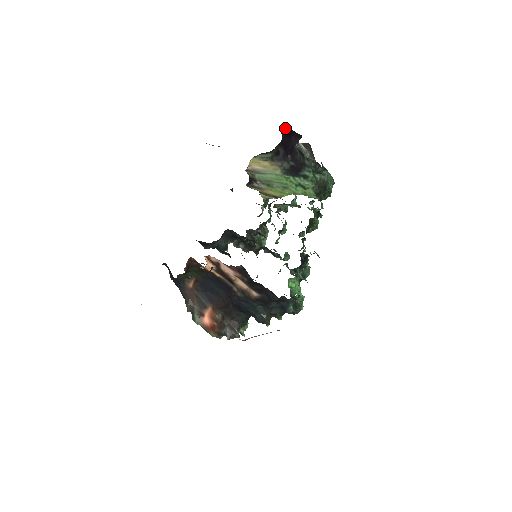
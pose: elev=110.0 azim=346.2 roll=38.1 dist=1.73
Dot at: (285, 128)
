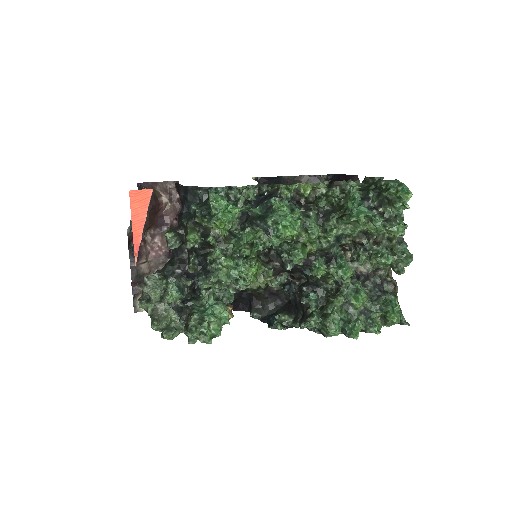
Dot at: (333, 175)
